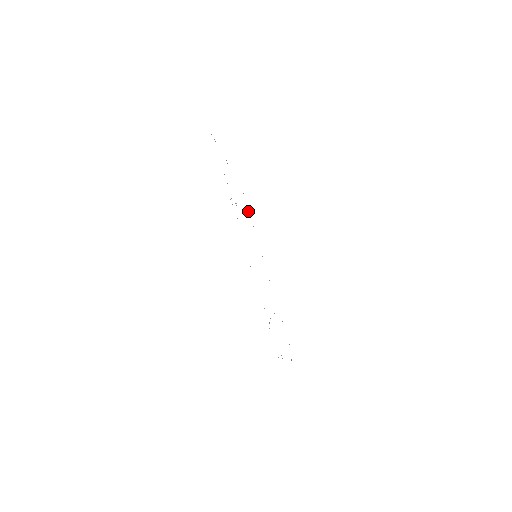
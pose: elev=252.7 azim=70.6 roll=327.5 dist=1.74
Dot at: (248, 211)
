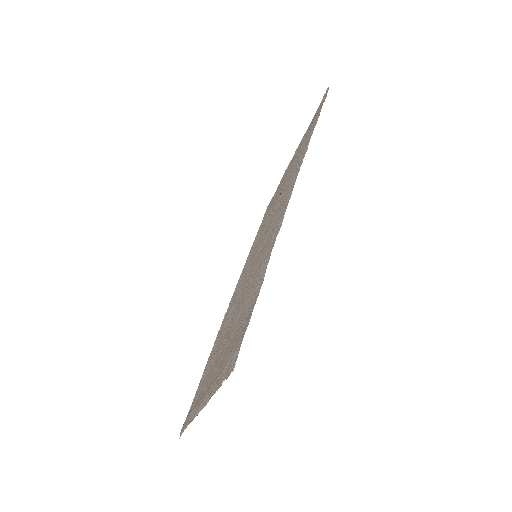
Dot at: occluded
